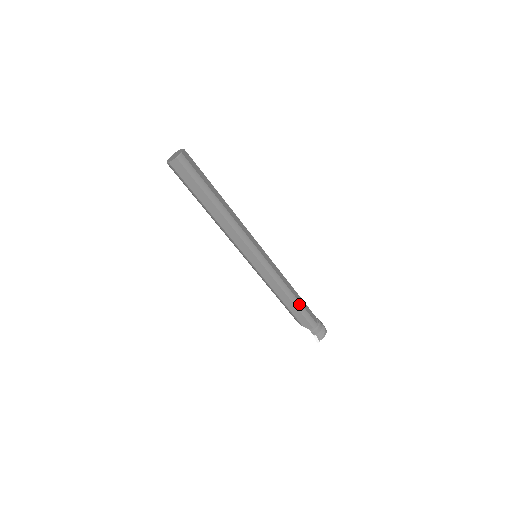
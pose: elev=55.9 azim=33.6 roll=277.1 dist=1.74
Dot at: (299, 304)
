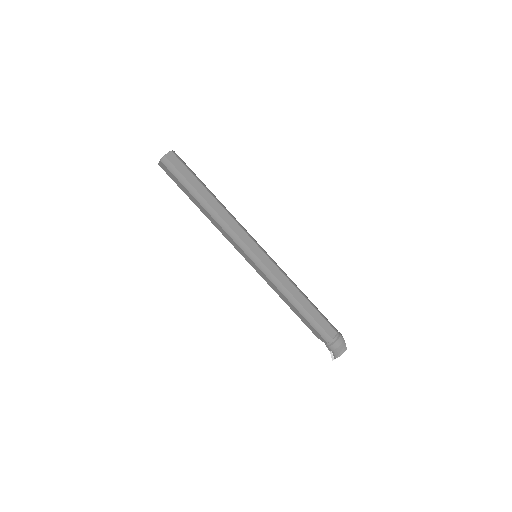
Dot at: (306, 313)
